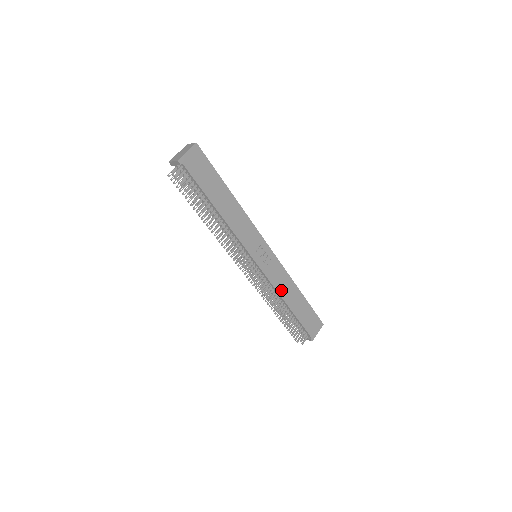
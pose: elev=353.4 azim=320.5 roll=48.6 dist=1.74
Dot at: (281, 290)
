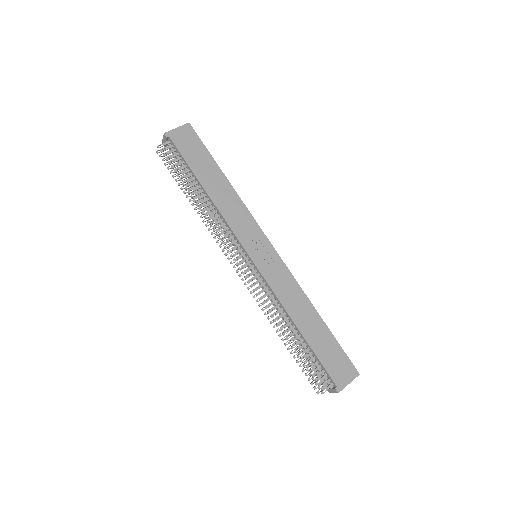
Dot at: (287, 303)
